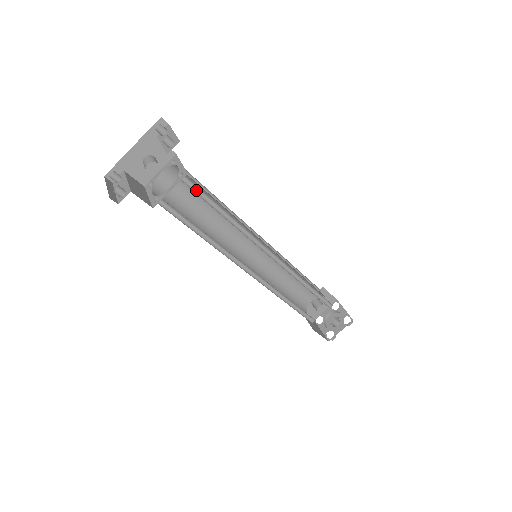
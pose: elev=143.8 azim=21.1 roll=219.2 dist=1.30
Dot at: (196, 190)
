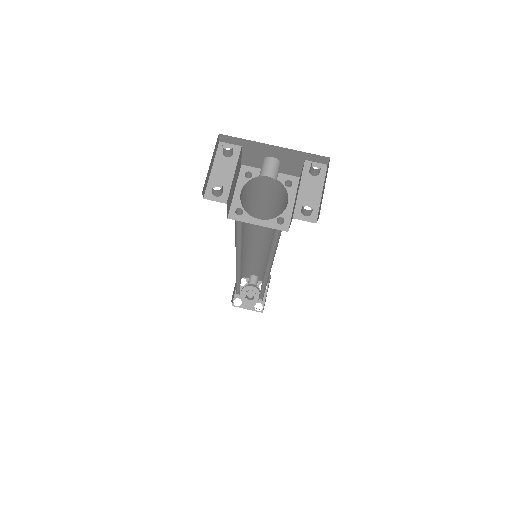
Dot at: occluded
